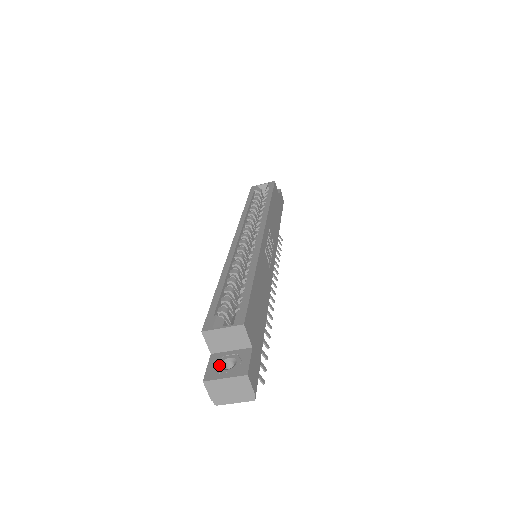
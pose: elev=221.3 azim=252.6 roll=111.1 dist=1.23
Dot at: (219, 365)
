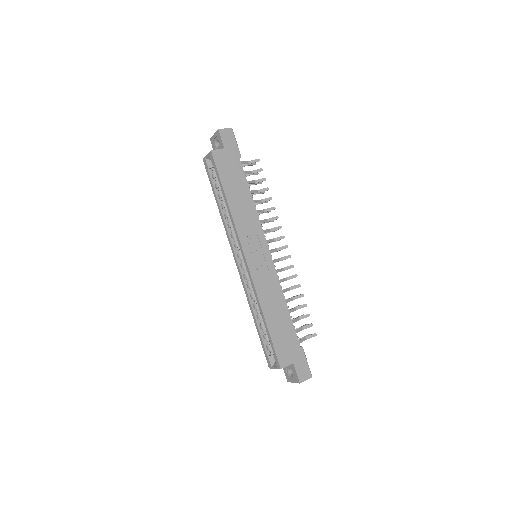
Dot at: (288, 373)
